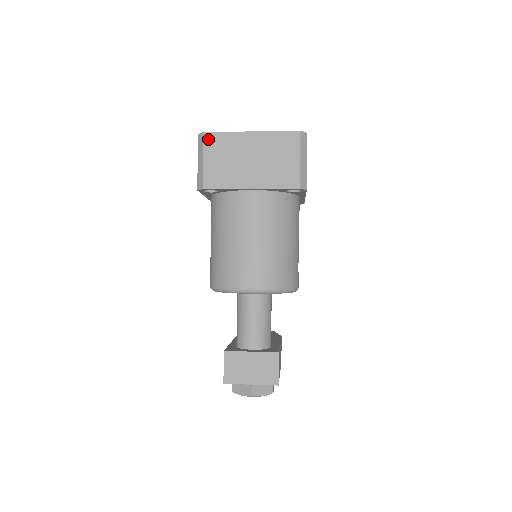
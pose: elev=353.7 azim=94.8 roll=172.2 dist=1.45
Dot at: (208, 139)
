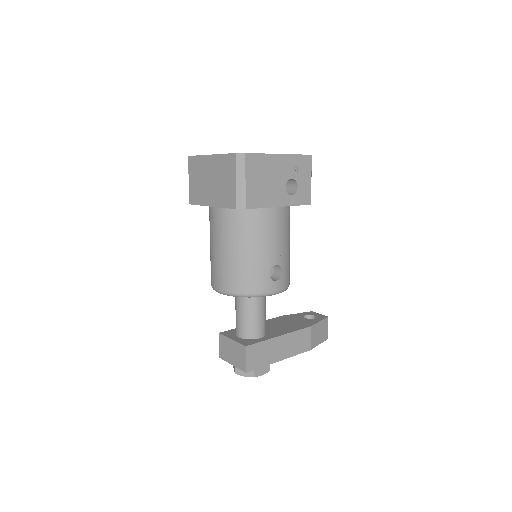
Dot at: (190, 162)
